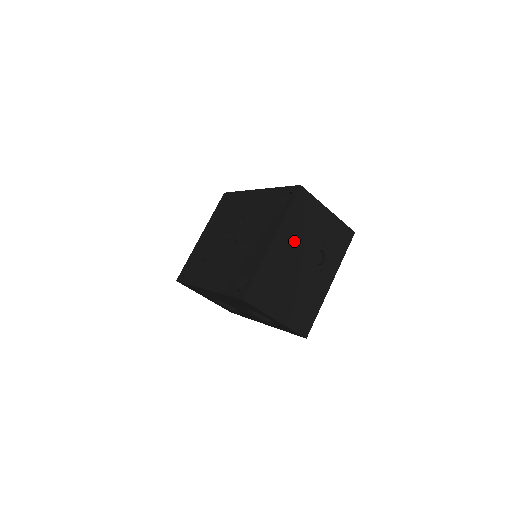
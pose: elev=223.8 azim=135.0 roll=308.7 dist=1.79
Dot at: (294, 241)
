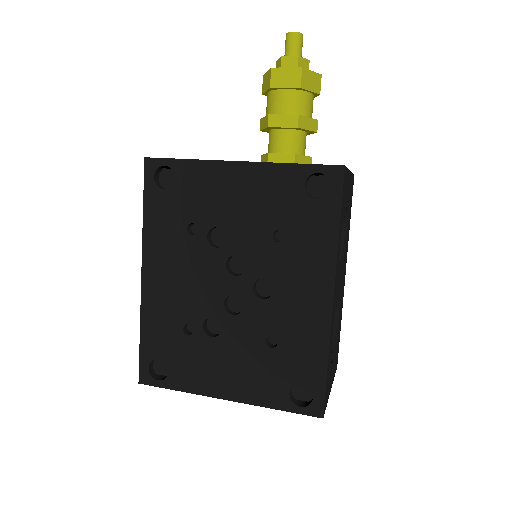
Dot at: occluded
